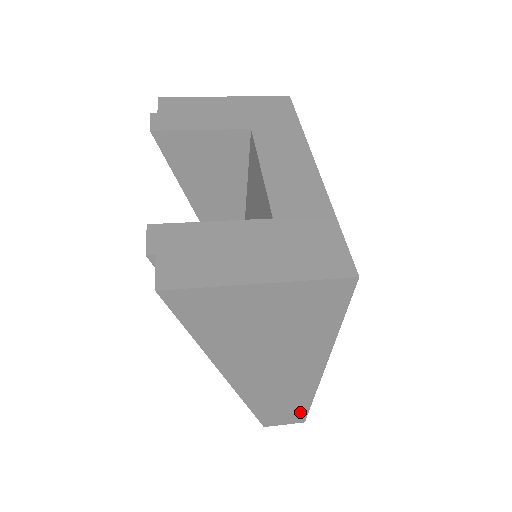
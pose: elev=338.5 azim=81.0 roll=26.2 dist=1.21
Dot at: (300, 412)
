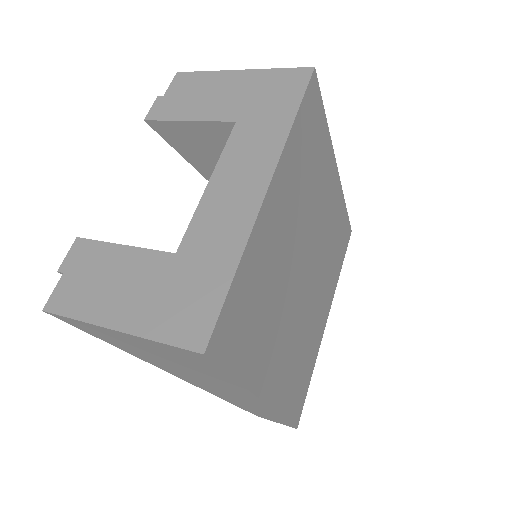
Dot at: (282, 421)
